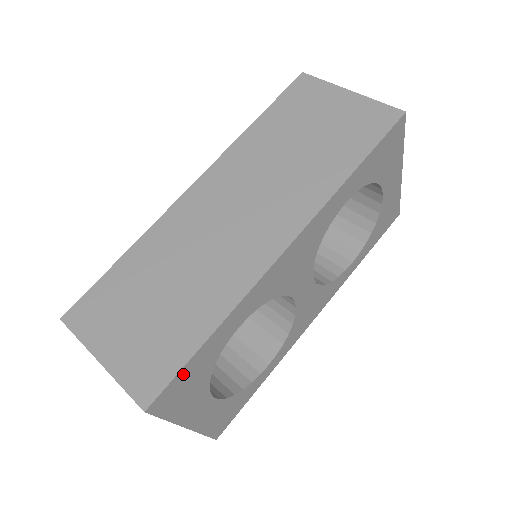
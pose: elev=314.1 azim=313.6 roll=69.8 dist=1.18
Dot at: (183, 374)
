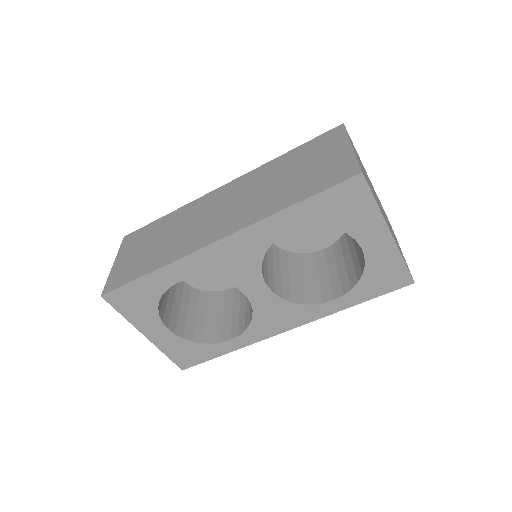
Dot at: (129, 289)
